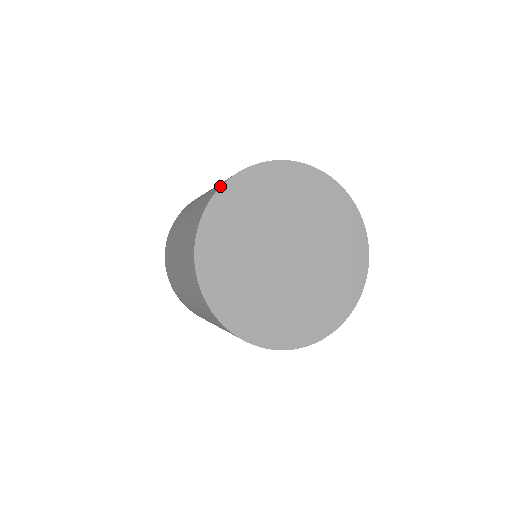
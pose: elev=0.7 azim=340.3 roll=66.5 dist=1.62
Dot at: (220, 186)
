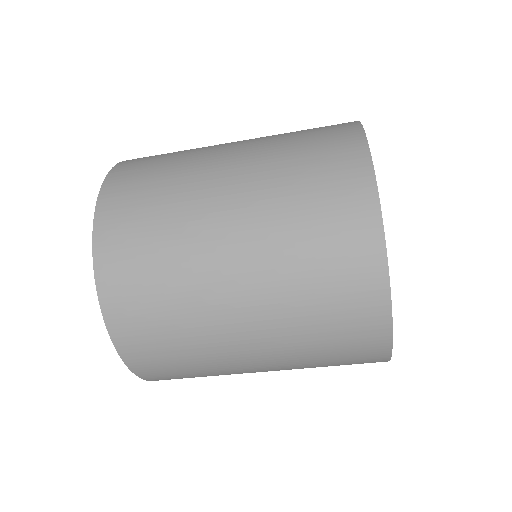
Dot at: (359, 123)
